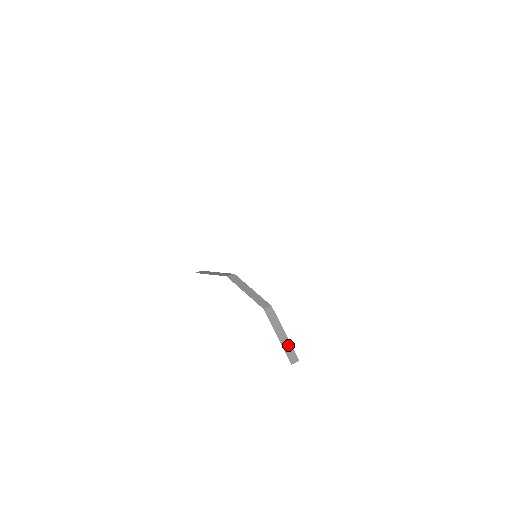
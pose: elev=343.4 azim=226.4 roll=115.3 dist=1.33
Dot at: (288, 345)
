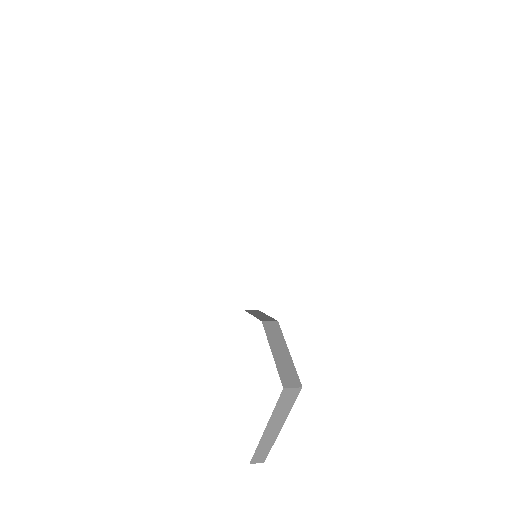
Dot at: (288, 365)
